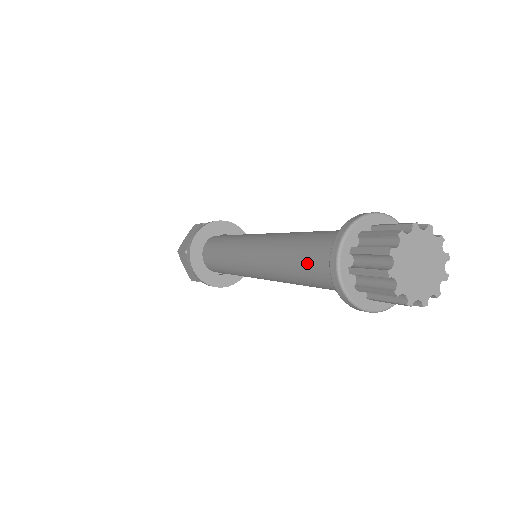
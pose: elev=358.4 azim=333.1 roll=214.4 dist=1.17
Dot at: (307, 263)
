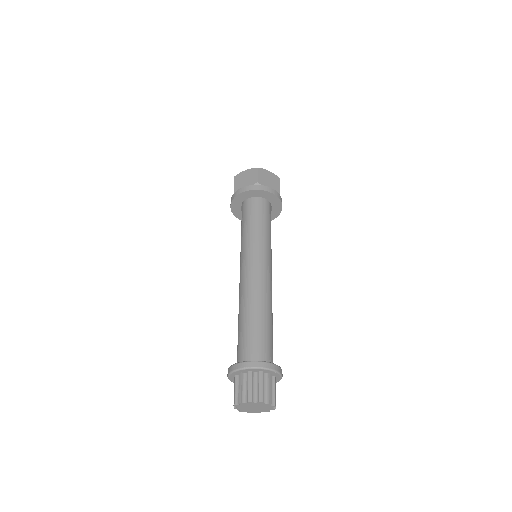
Dot at: (239, 336)
